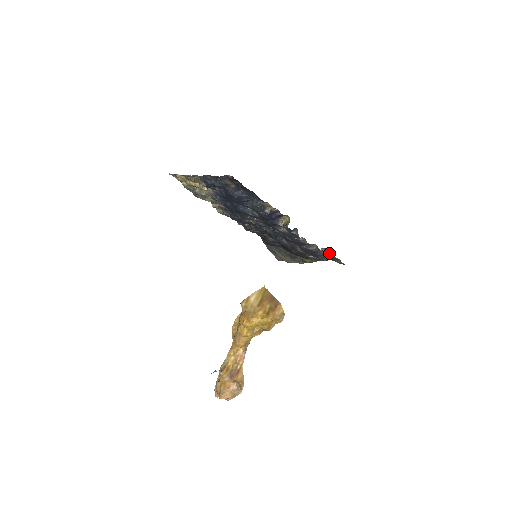
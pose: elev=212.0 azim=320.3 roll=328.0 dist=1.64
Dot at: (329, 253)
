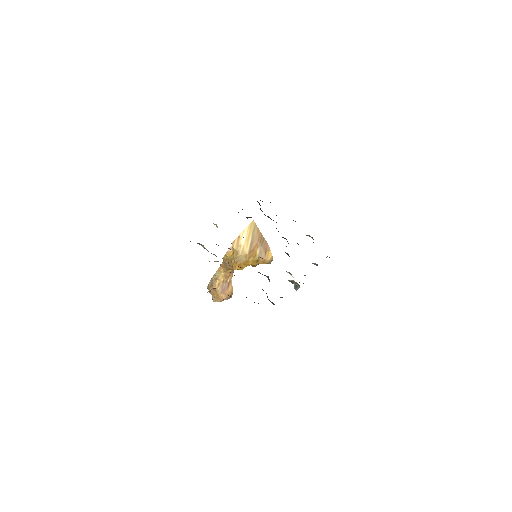
Dot at: occluded
